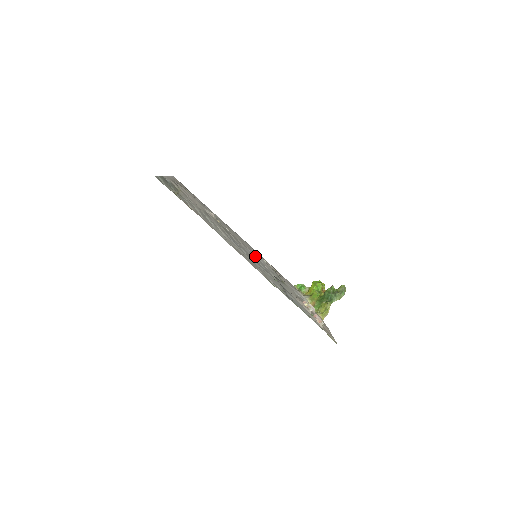
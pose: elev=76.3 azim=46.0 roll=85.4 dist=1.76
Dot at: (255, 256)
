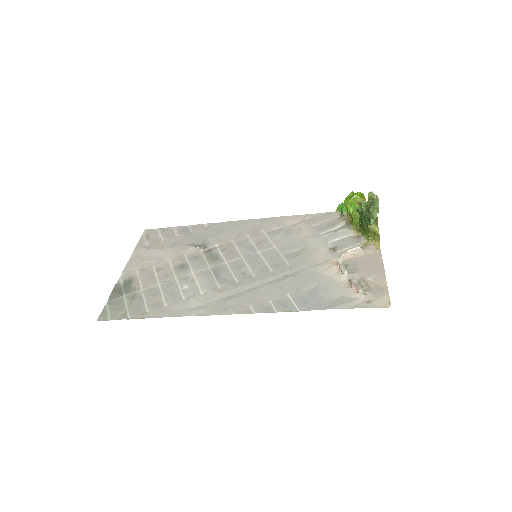
Dot at: (260, 246)
